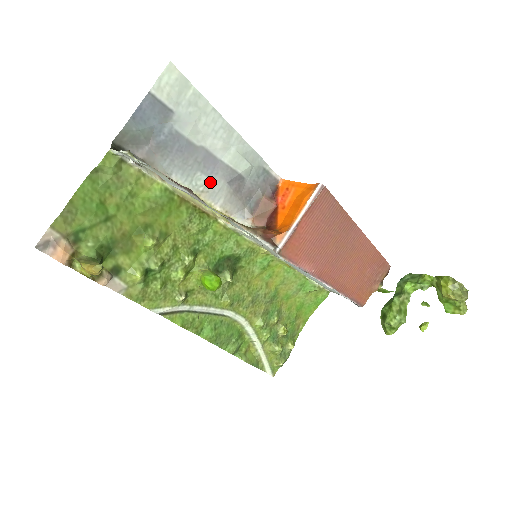
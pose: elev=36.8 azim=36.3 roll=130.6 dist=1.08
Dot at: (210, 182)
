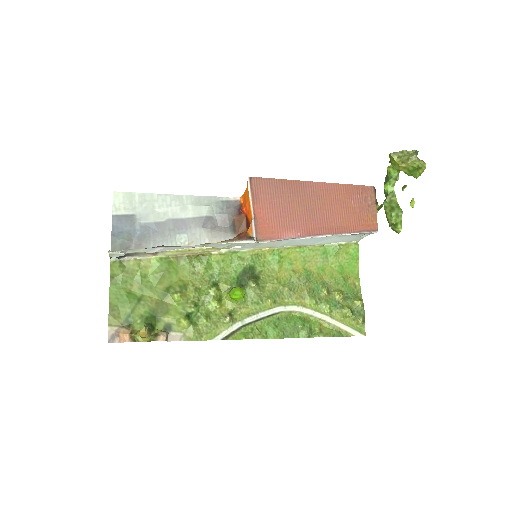
Dot at: (190, 235)
